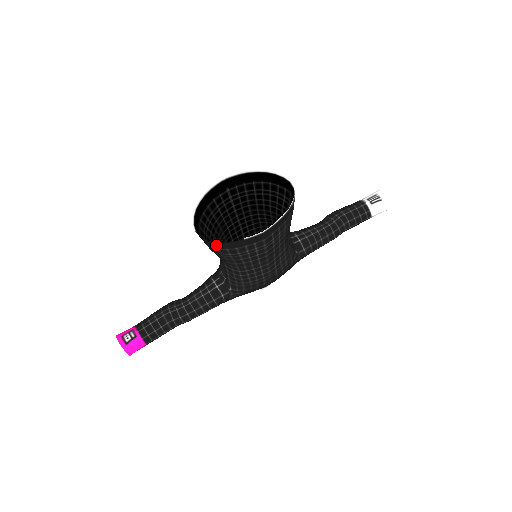
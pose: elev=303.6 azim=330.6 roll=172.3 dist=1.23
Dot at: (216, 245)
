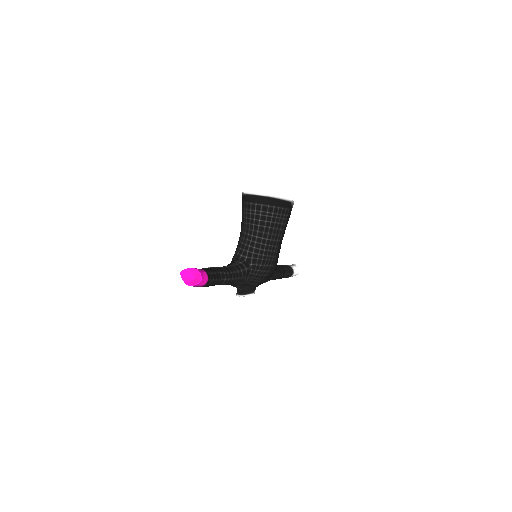
Dot at: (270, 201)
